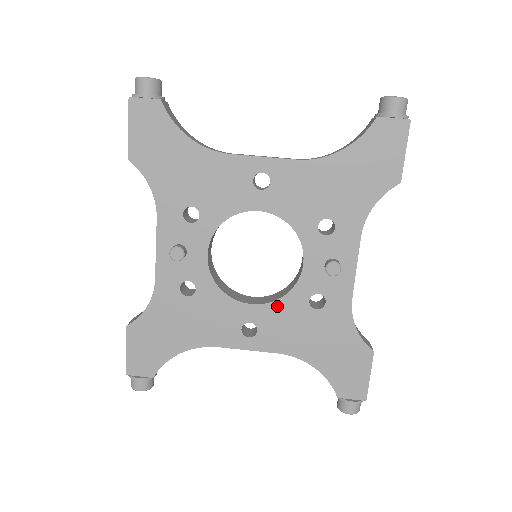
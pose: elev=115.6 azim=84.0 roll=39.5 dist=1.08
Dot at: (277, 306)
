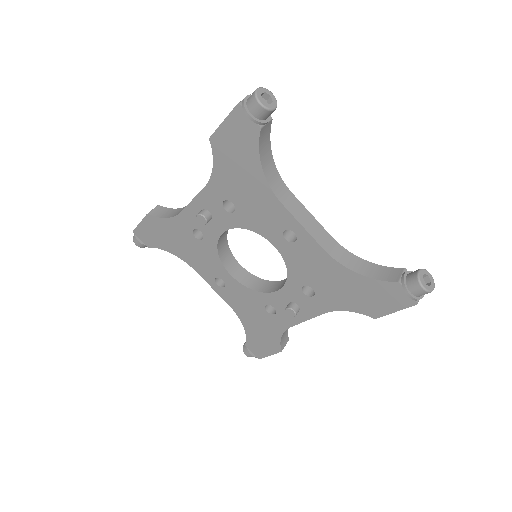
Dot at: (245, 290)
